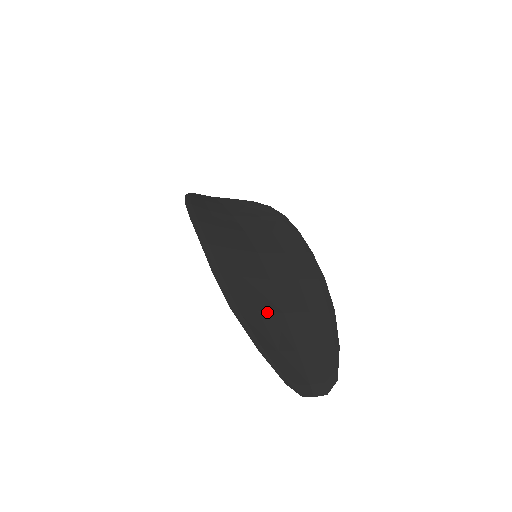
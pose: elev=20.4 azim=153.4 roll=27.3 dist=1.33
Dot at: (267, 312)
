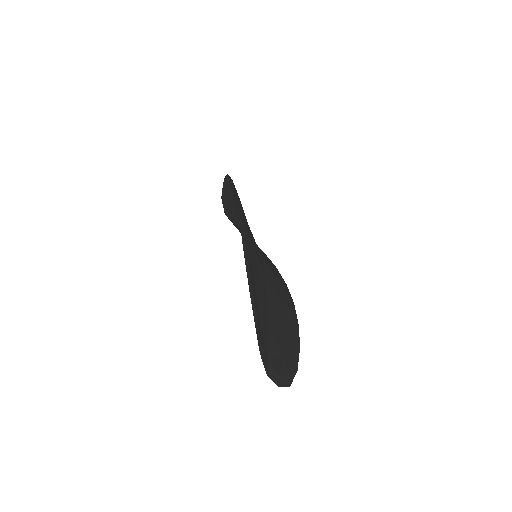
Dot at: (259, 282)
